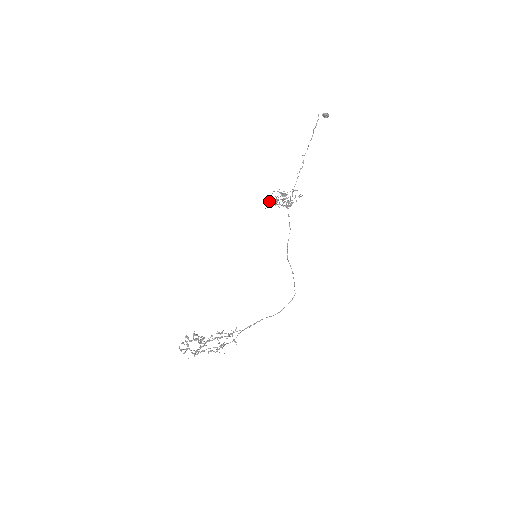
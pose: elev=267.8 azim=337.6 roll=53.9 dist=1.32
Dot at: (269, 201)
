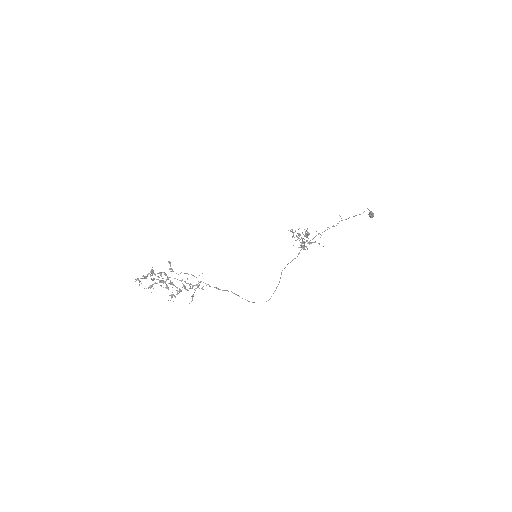
Dot at: occluded
